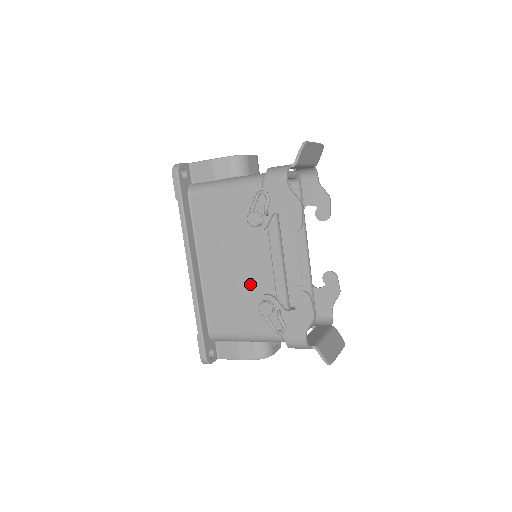
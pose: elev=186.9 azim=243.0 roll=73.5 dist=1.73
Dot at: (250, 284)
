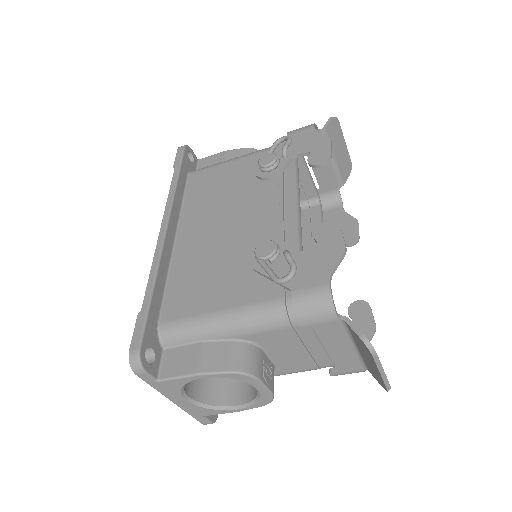
Dot at: (246, 241)
